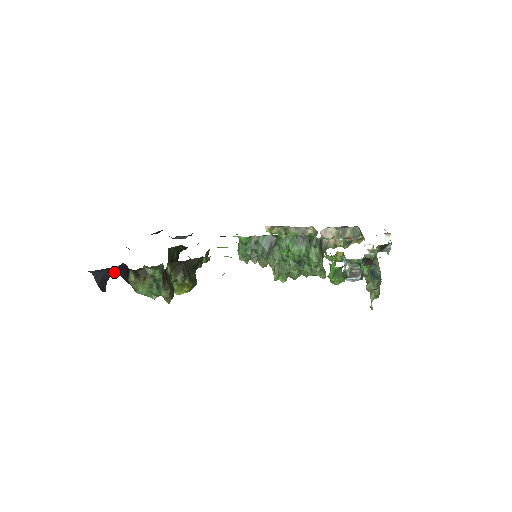
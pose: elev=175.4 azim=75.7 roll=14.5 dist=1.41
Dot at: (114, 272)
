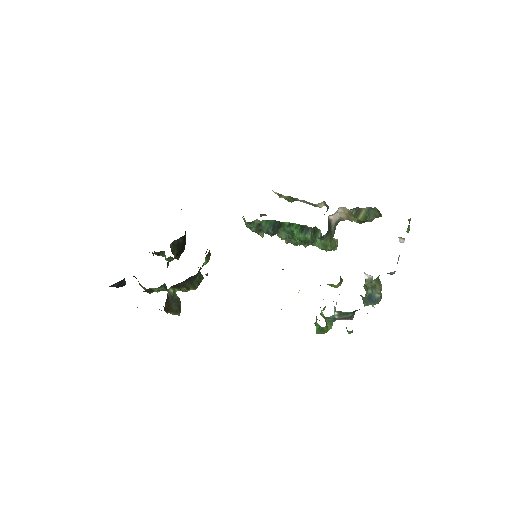
Dot at: occluded
